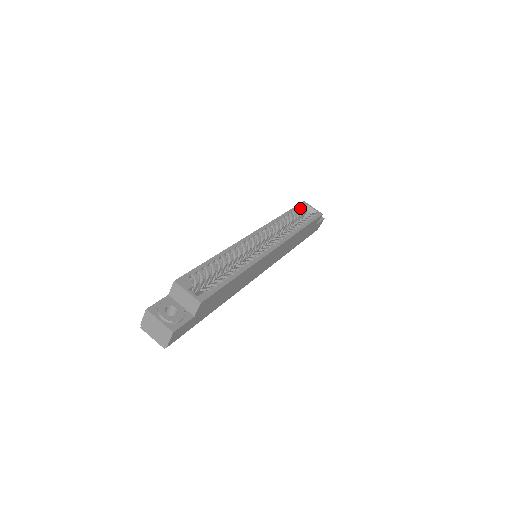
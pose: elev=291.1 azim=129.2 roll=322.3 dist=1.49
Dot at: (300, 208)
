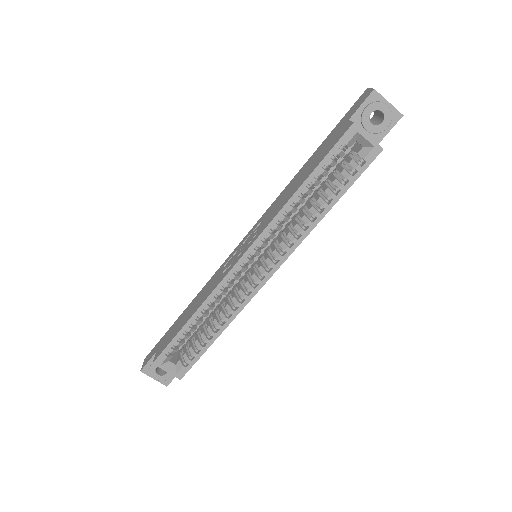
Dot at: occluded
